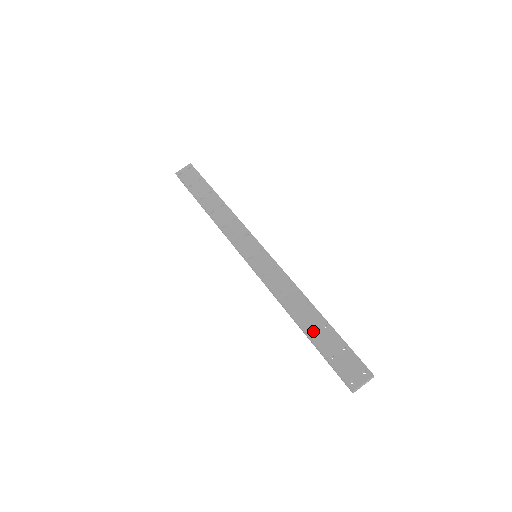
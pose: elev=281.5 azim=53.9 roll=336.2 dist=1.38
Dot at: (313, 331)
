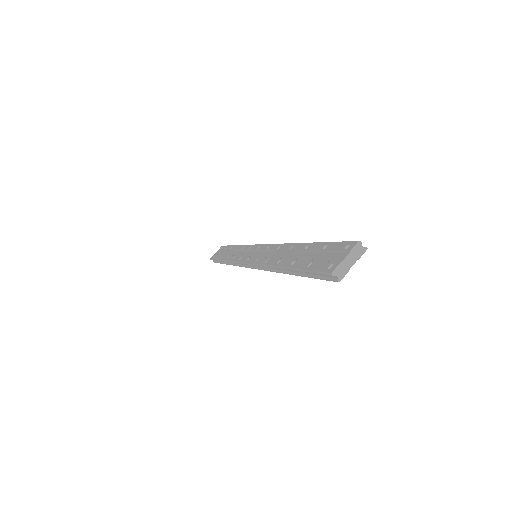
Dot at: (293, 260)
